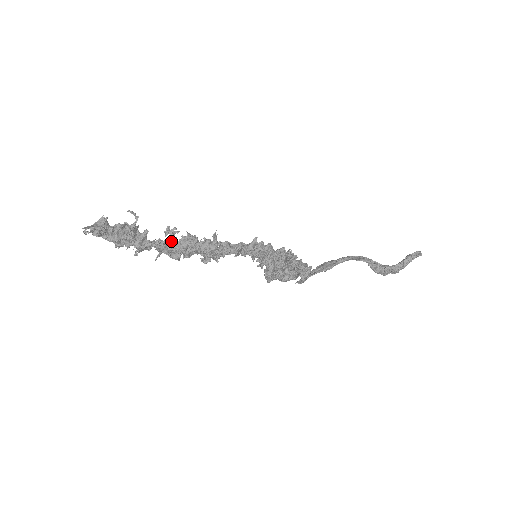
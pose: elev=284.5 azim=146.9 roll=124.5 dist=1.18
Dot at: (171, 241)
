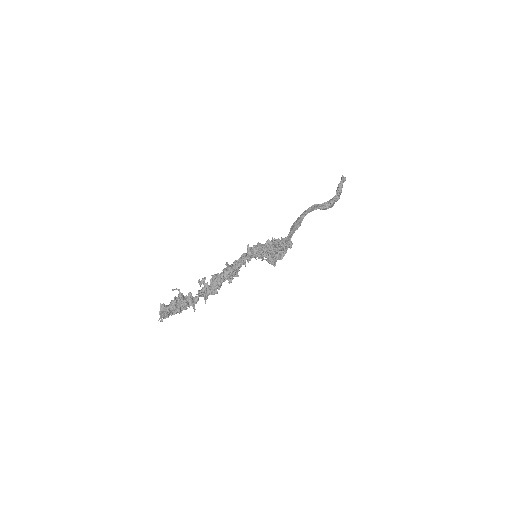
Dot at: (206, 287)
